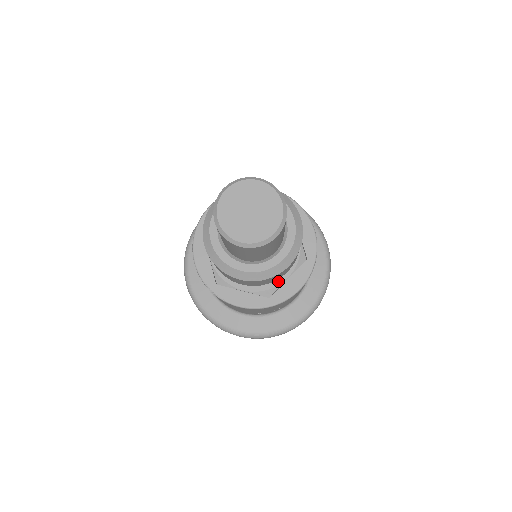
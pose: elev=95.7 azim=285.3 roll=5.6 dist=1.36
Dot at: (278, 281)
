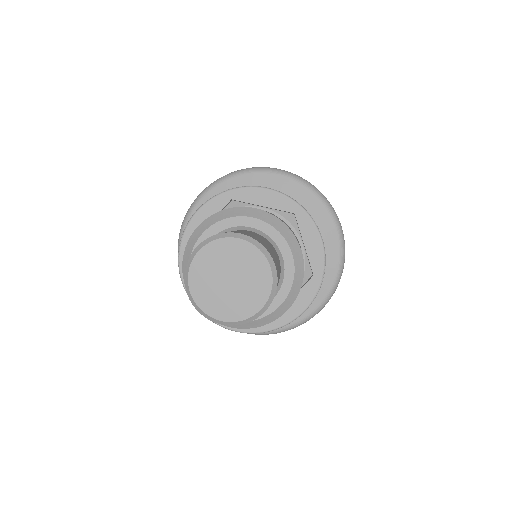
Dot at: occluded
